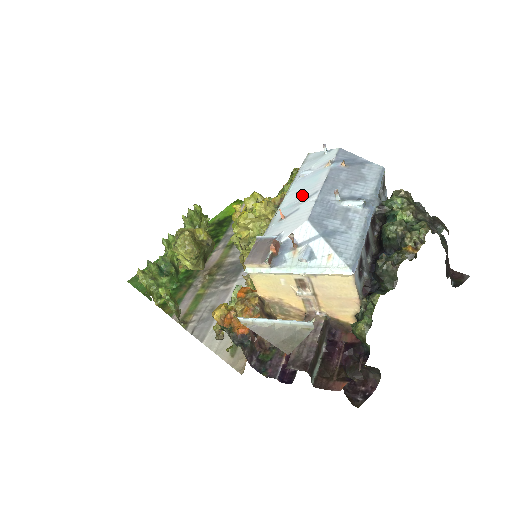
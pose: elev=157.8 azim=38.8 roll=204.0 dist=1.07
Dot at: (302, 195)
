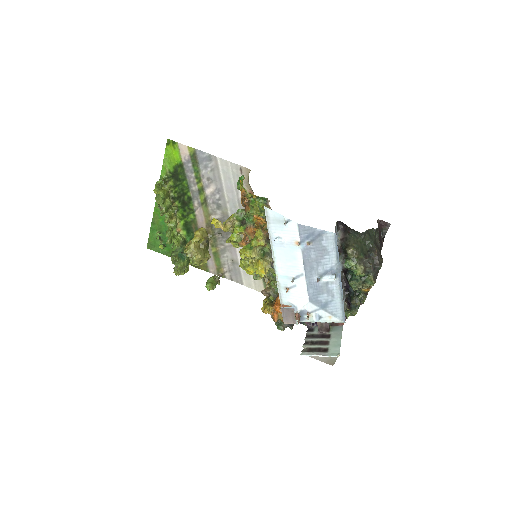
Dot at: (291, 271)
